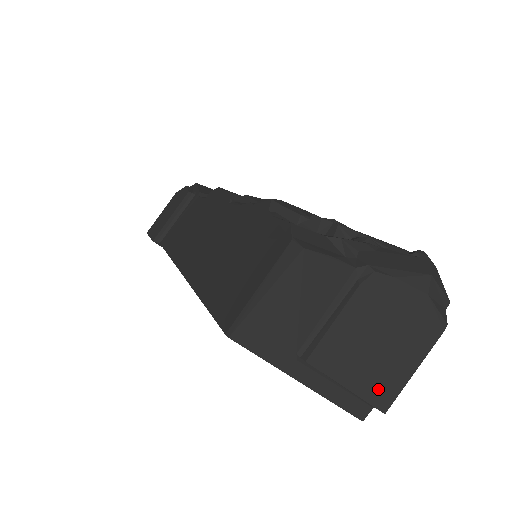
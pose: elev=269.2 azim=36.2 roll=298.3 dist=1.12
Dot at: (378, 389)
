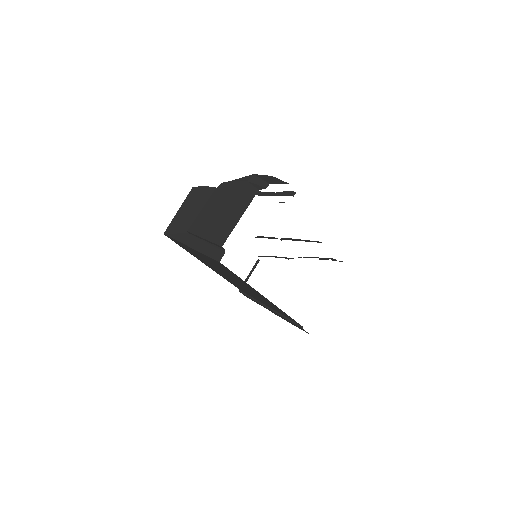
Dot at: (219, 234)
